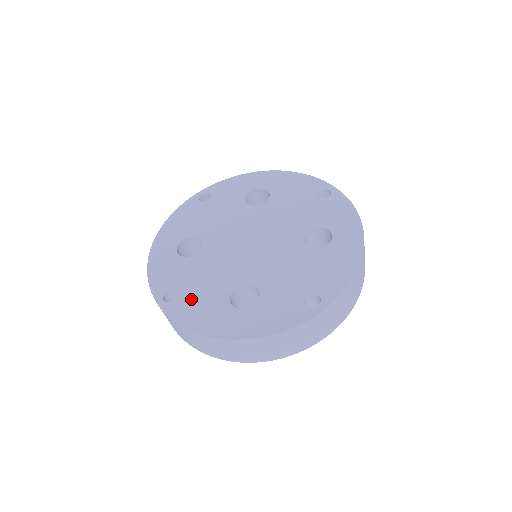
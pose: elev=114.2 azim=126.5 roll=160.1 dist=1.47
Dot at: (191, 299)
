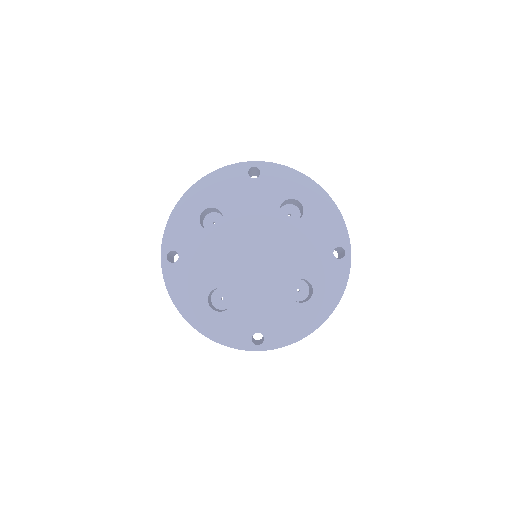
Dot at: (185, 272)
